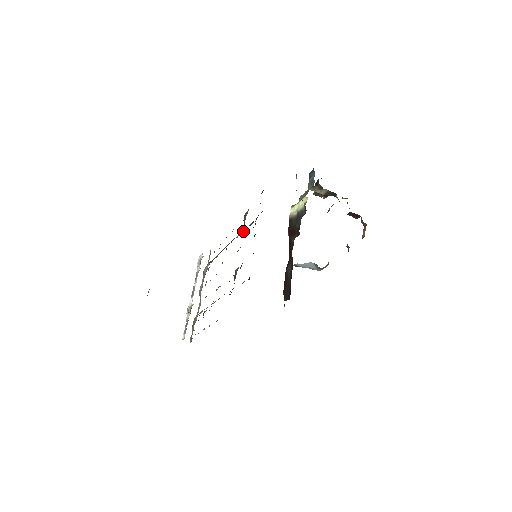
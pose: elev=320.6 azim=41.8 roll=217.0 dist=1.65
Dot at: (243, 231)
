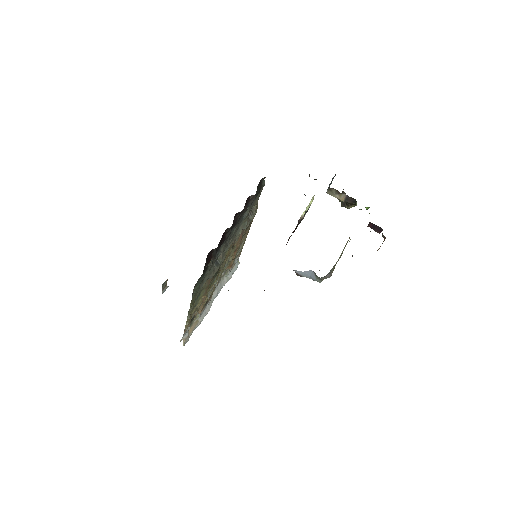
Dot at: (246, 226)
